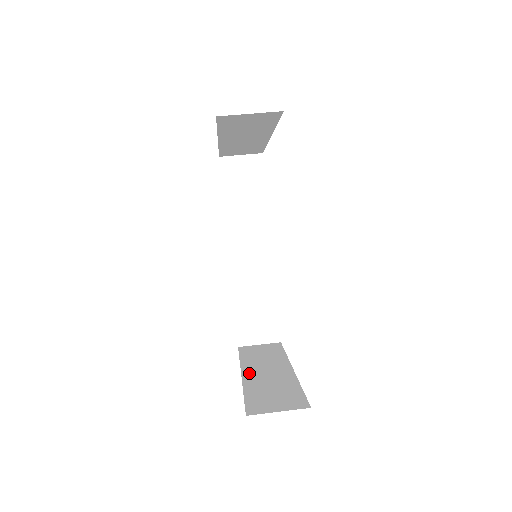
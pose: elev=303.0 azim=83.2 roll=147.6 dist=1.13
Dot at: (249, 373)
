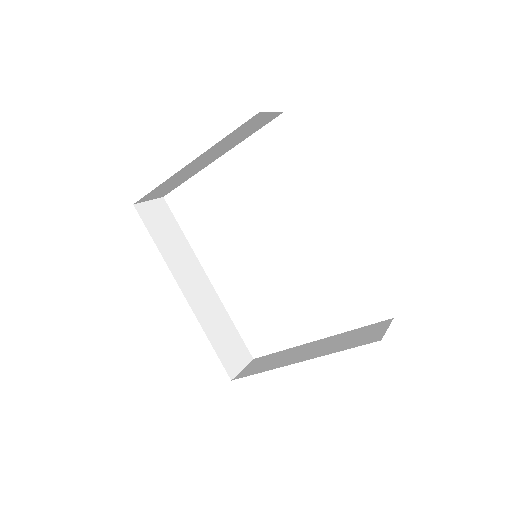
Dot at: (301, 359)
